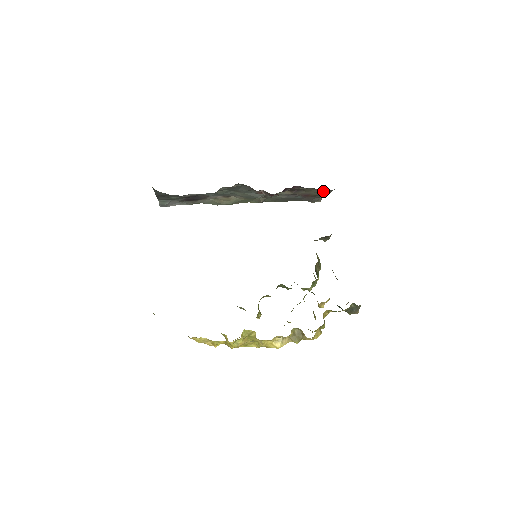
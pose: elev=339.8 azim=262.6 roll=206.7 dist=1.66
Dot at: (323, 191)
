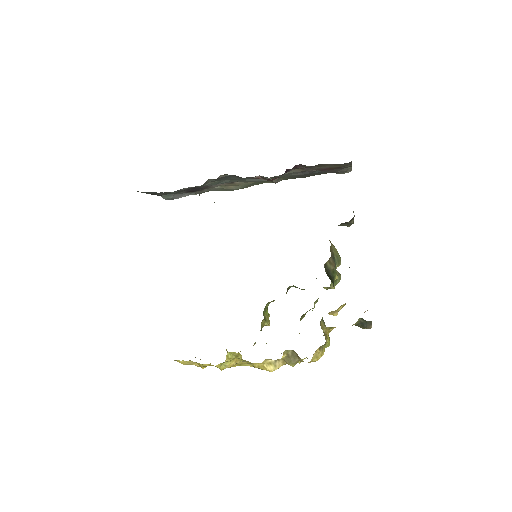
Dot at: (339, 164)
